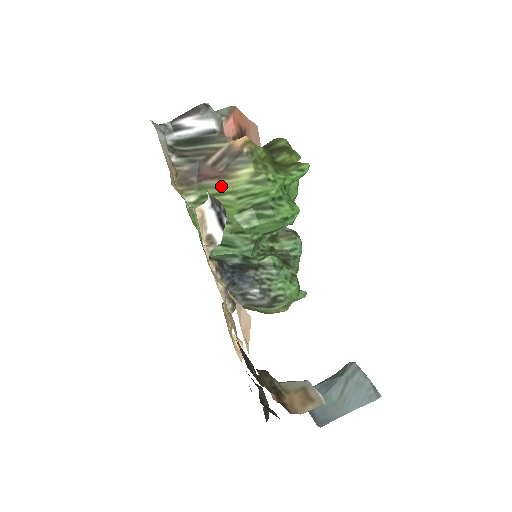
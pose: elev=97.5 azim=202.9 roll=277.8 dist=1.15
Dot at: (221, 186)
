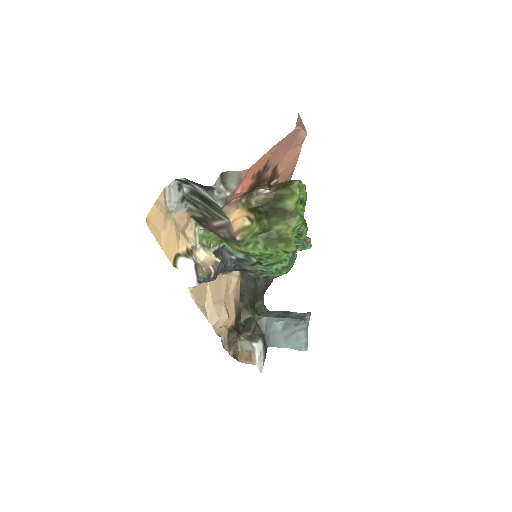
Dot at: occluded
